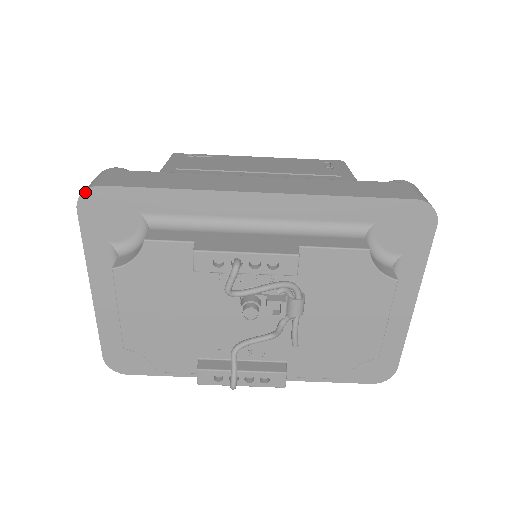
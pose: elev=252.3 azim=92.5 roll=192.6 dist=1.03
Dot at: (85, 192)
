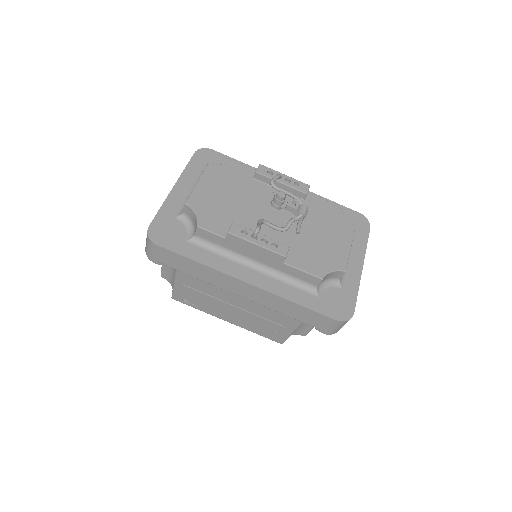
Dot at: (204, 149)
